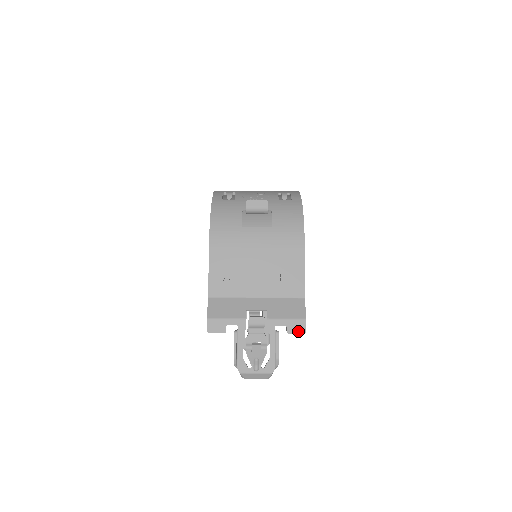
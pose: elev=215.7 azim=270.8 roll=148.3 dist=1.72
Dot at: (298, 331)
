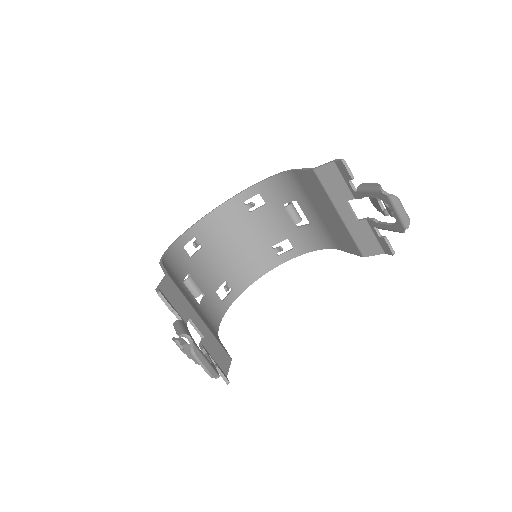
Dot at: (390, 246)
